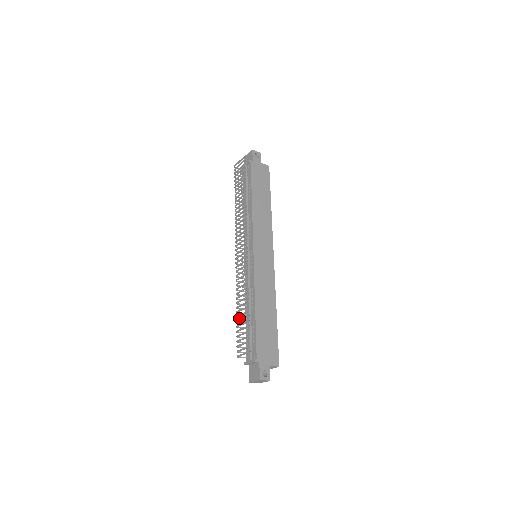
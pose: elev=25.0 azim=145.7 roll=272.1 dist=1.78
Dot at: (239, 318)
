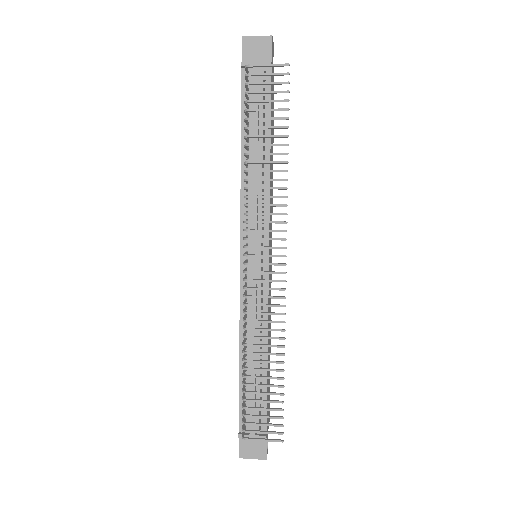
Dot at: (244, 375)
